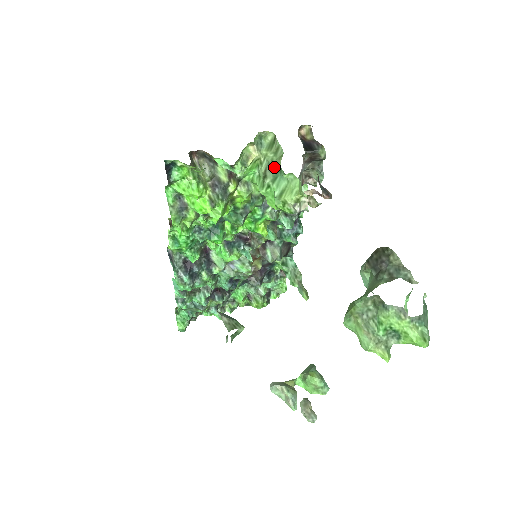
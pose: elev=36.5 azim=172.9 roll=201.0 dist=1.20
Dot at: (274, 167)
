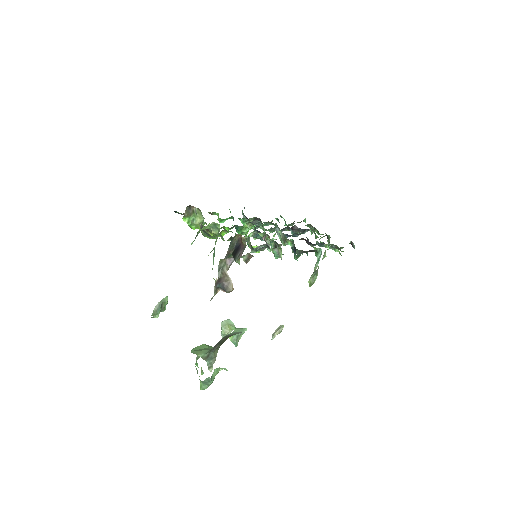
Dot at: (214, 249)
